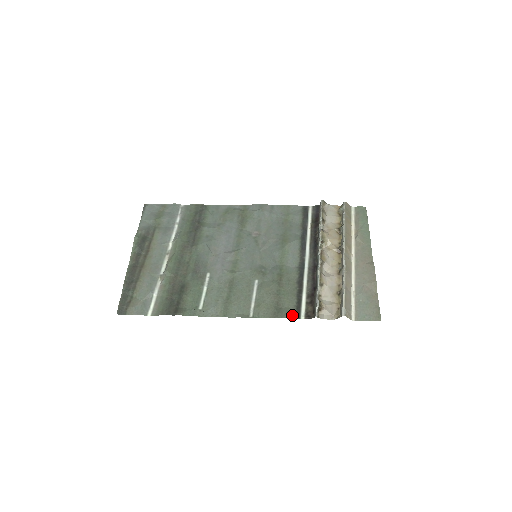
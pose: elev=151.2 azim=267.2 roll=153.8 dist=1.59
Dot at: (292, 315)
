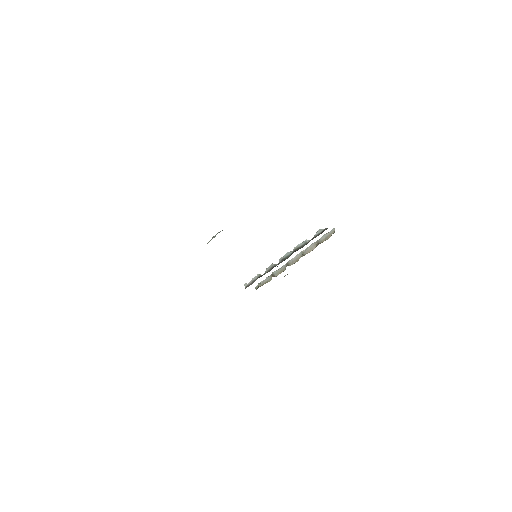
Dot at: occluded
